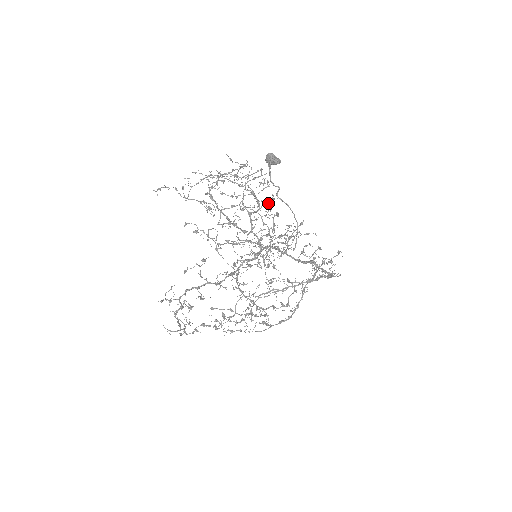
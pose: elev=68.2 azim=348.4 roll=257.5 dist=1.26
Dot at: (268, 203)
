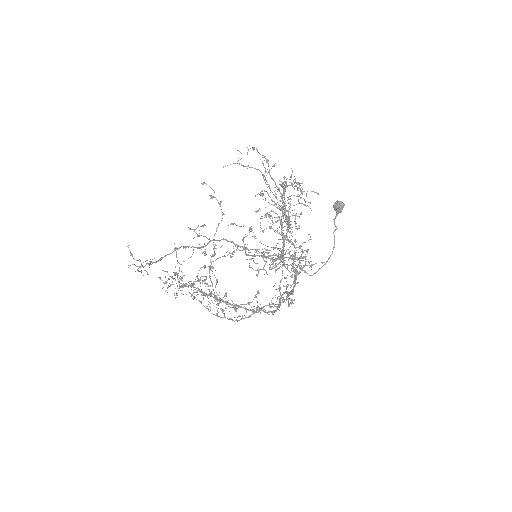
Dot at: occluded
